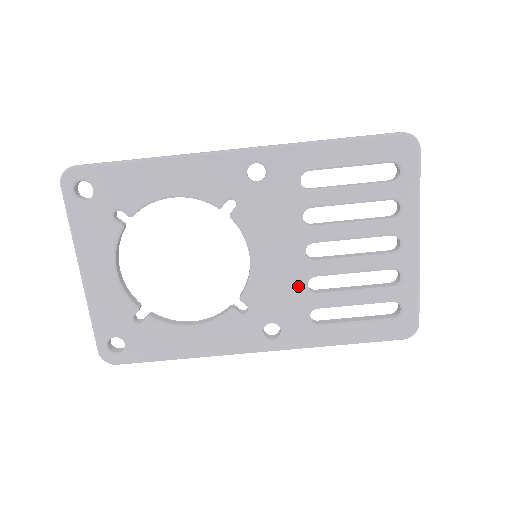
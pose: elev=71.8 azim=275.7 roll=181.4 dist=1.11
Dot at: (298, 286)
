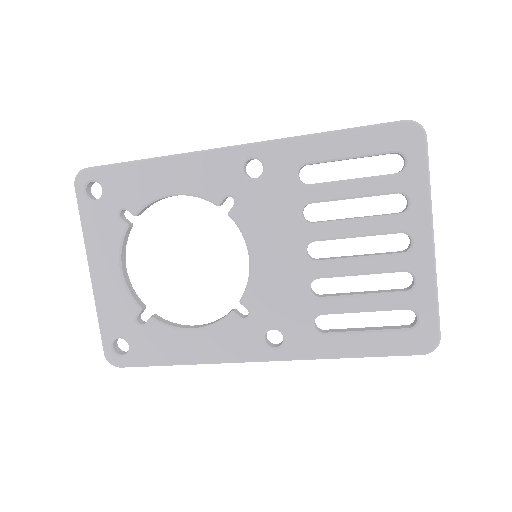
Dot at: (300, 289)
